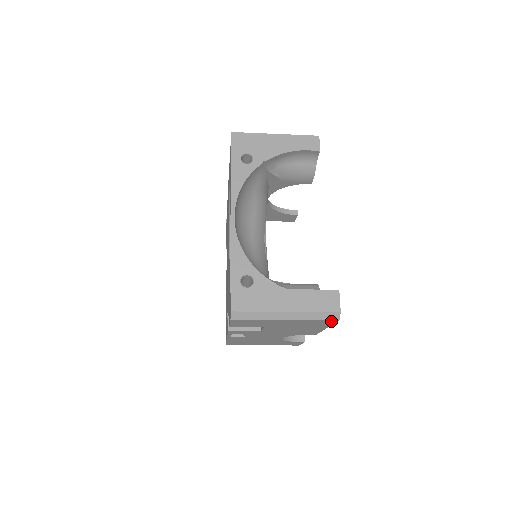
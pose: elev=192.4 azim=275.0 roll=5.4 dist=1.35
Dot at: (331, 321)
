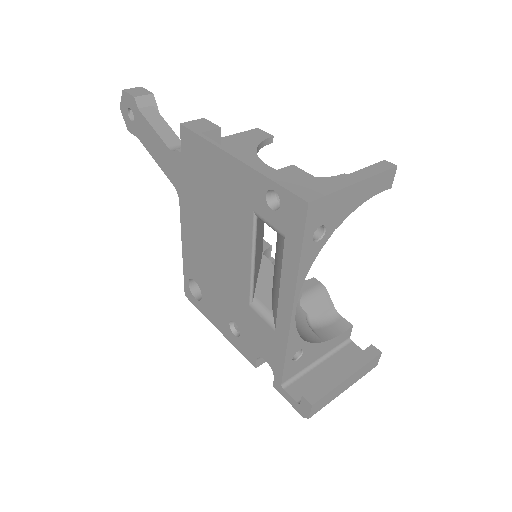
Dot at: occluded
